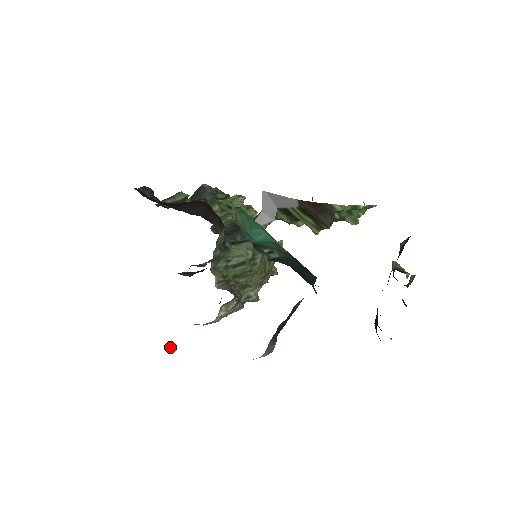
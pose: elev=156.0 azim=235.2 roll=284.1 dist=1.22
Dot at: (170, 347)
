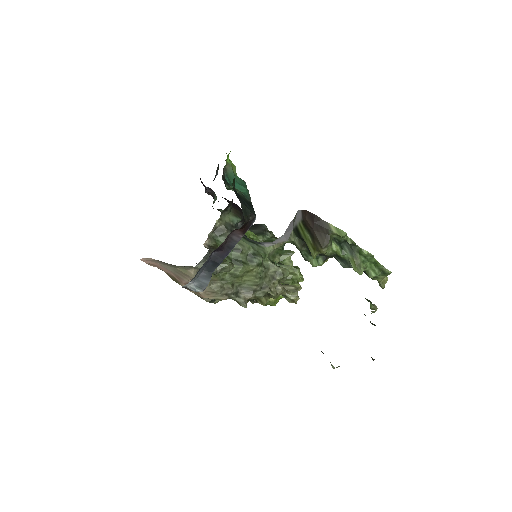
Dot at: (141, 259)
